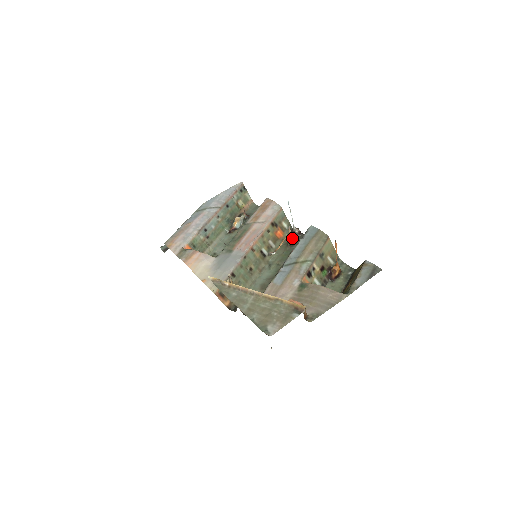
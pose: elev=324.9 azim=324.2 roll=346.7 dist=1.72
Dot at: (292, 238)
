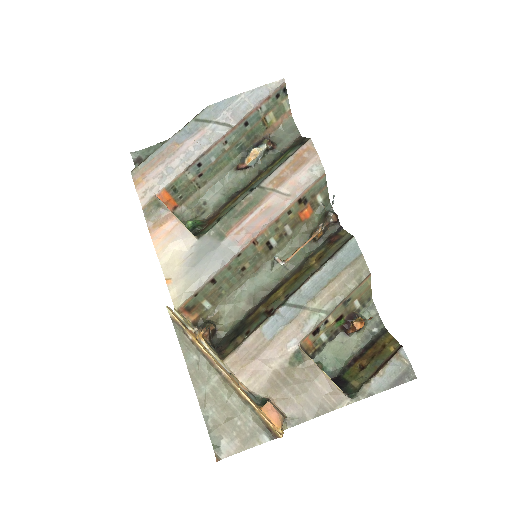
Dot at: (320, 233)
